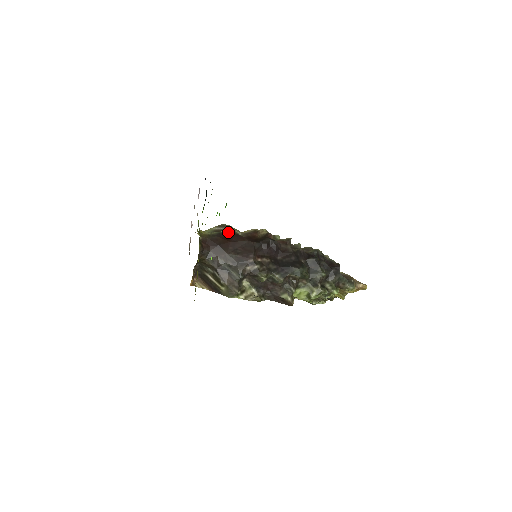
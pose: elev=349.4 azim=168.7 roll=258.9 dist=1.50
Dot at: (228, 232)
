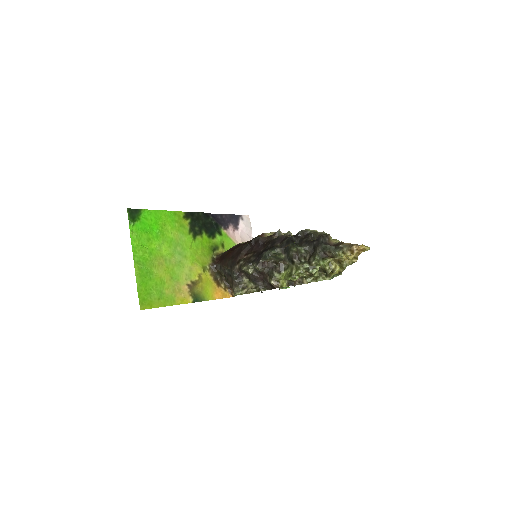
Dot at: (236, 245)
